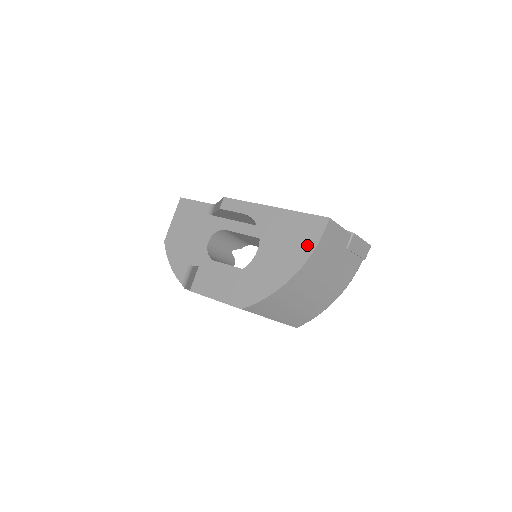
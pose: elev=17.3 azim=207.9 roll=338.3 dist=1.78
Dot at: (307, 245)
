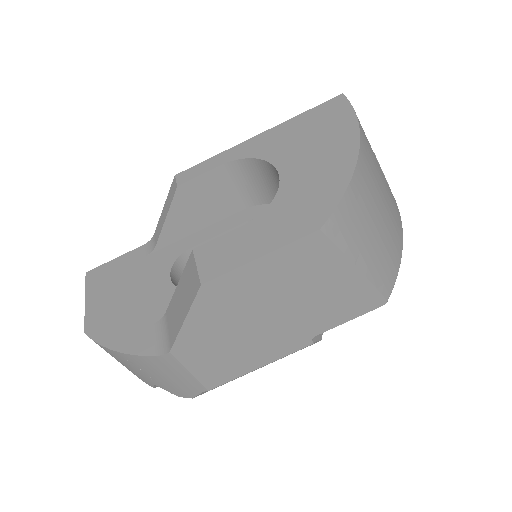
Dot at: (342, 121)
